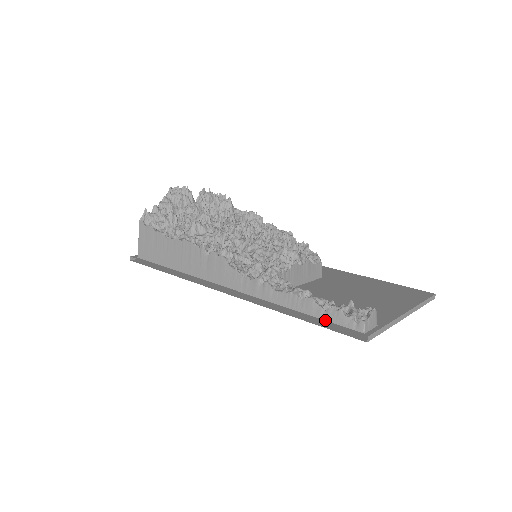
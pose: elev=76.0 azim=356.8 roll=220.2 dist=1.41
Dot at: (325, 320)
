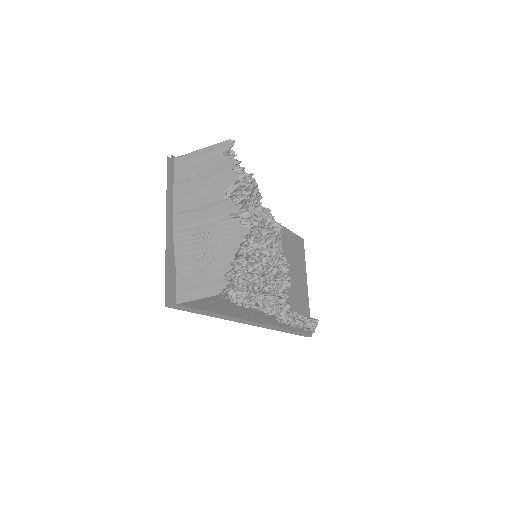
Dot at: (300, 332)
